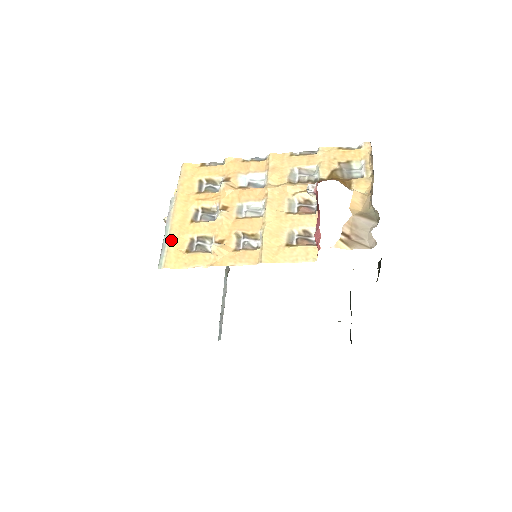
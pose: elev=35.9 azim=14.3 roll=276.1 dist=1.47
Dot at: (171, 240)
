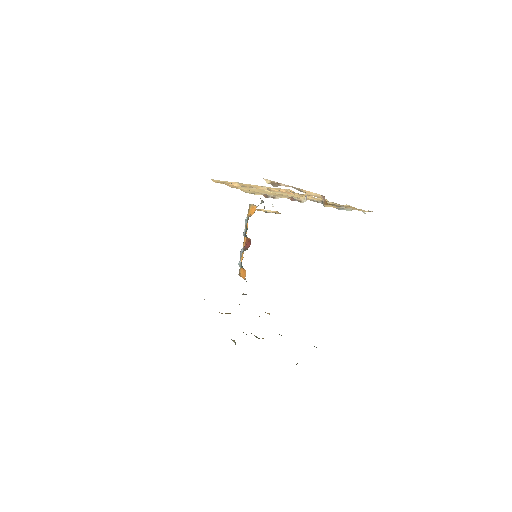
Dot at: occluded
